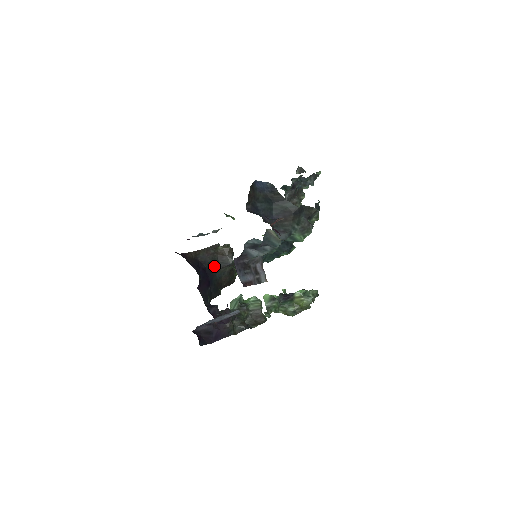
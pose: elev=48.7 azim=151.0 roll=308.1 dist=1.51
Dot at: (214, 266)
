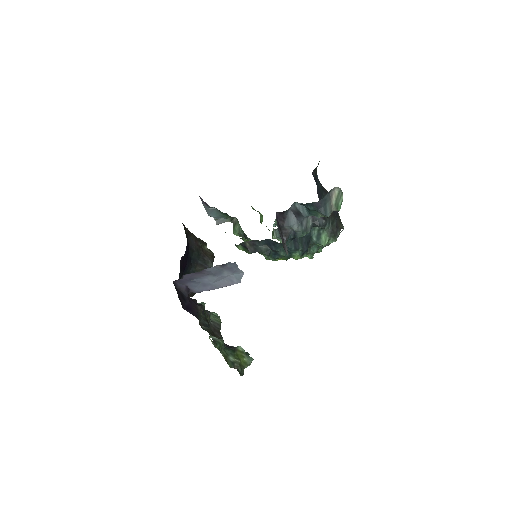
Dot at: (194, 258)
